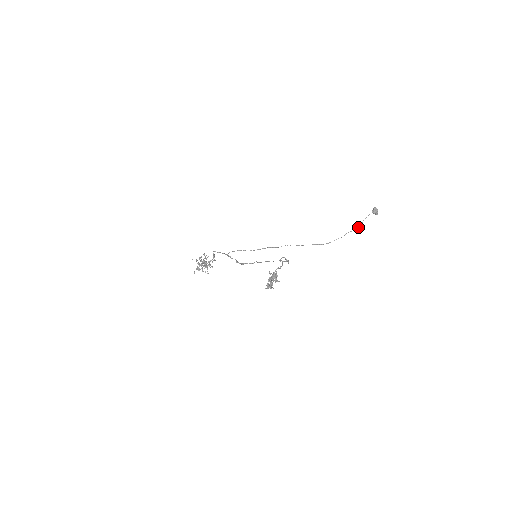
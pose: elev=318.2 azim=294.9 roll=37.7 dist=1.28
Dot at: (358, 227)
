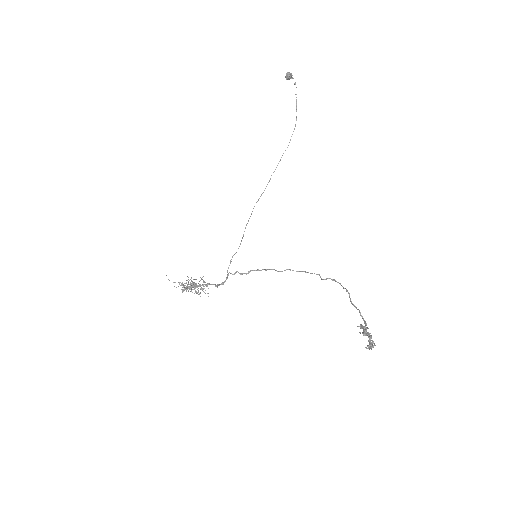
Dot at: occluded
